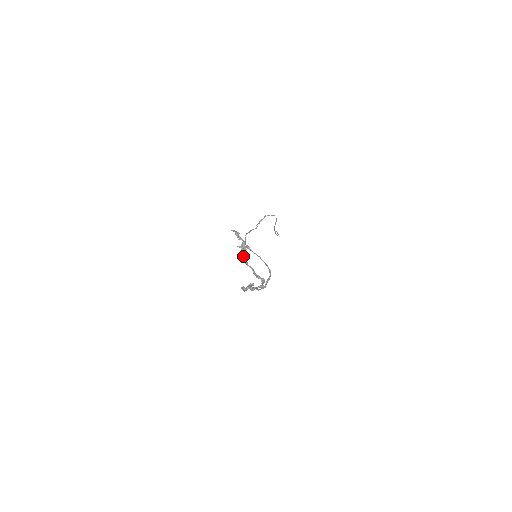
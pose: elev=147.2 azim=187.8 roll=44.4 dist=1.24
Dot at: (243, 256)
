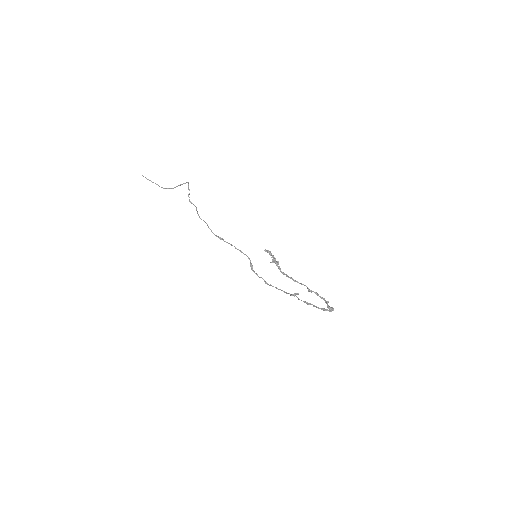
Dot at: (283, 273)
